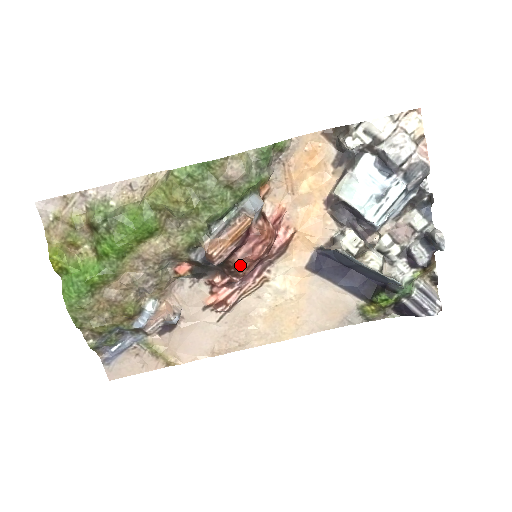
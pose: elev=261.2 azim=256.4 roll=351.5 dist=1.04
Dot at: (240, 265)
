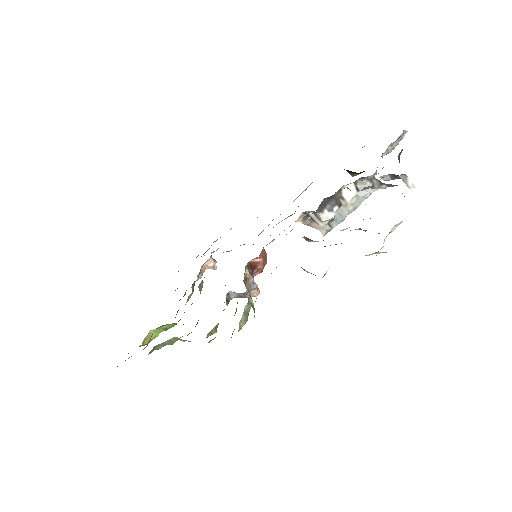
Dot at: occluded
